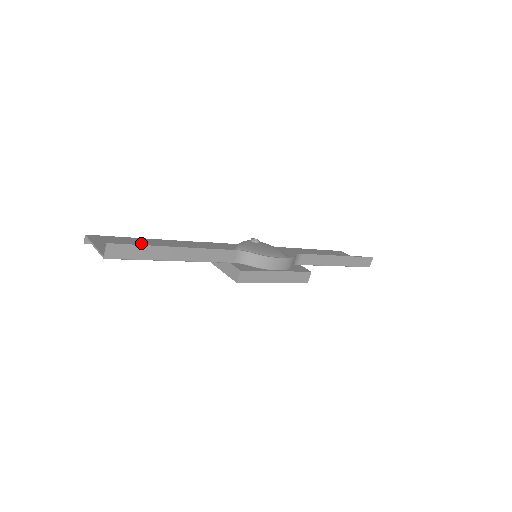
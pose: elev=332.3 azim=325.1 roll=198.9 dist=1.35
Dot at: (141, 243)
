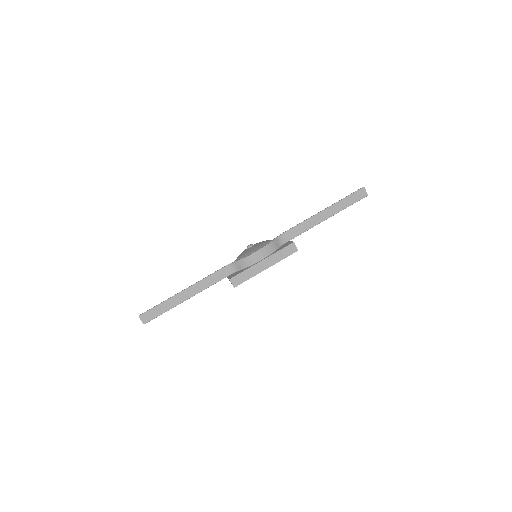
Dot at: occluded
